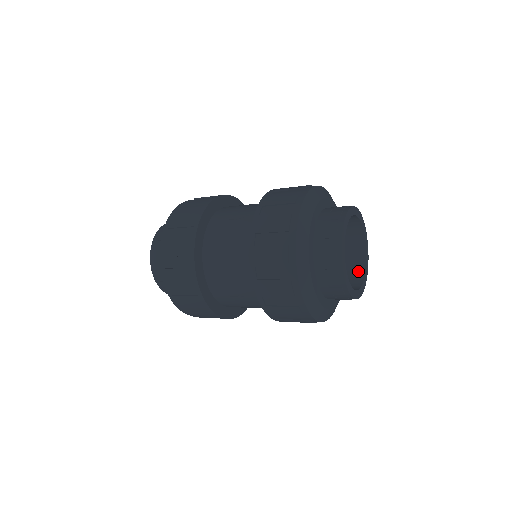
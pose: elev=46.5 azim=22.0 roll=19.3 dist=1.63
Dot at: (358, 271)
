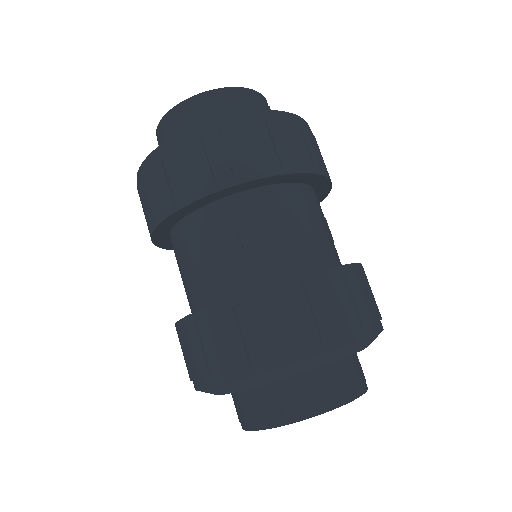
Dot at: occluded
